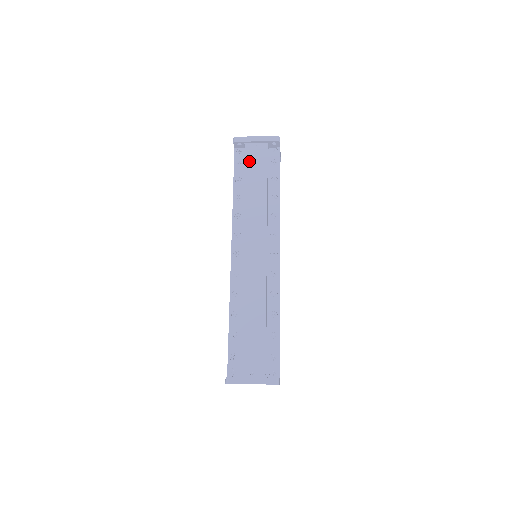
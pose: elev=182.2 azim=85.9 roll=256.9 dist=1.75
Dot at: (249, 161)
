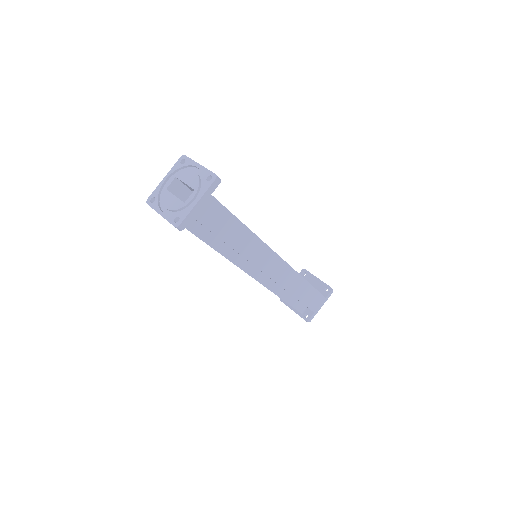
Dot at: occluded
